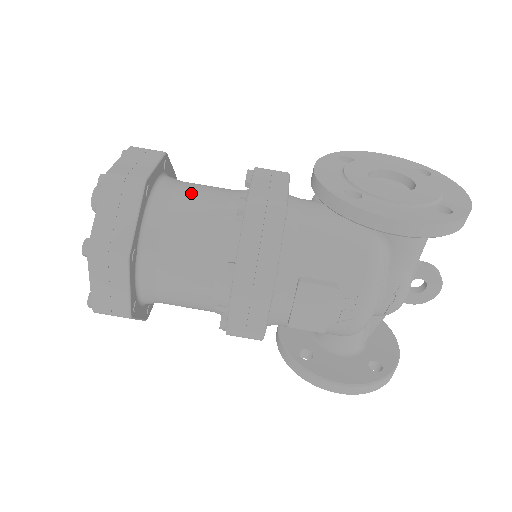
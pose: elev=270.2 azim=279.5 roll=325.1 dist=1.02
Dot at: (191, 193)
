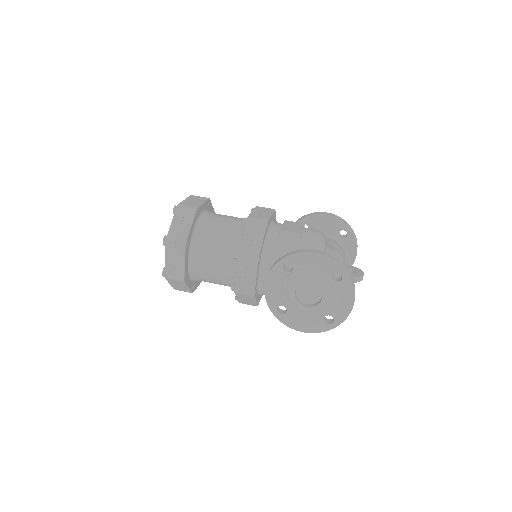
Dot at: occluded
